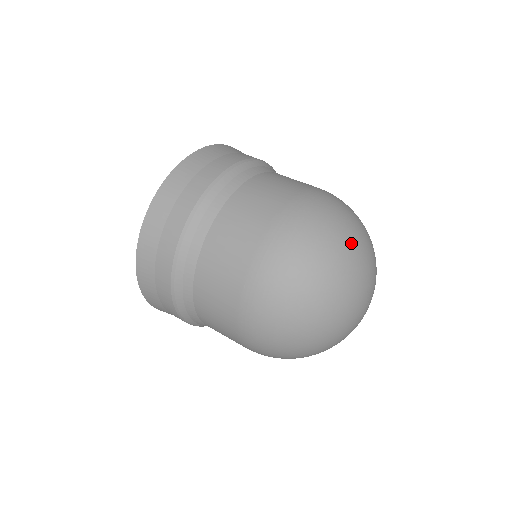
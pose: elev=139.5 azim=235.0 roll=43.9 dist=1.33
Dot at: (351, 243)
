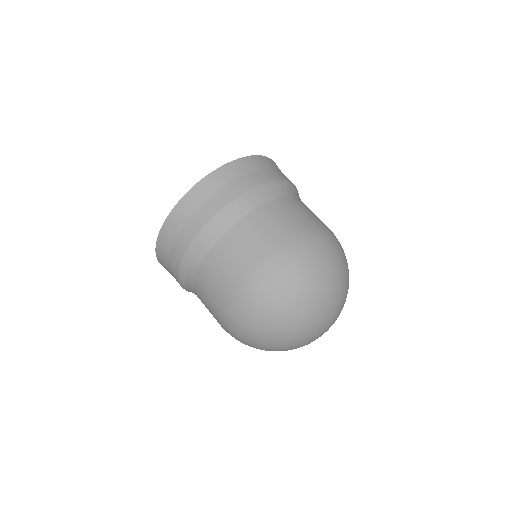
Dot at: (339, 280)
